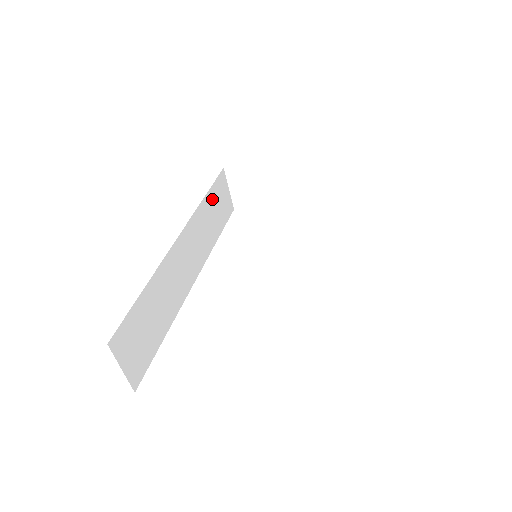
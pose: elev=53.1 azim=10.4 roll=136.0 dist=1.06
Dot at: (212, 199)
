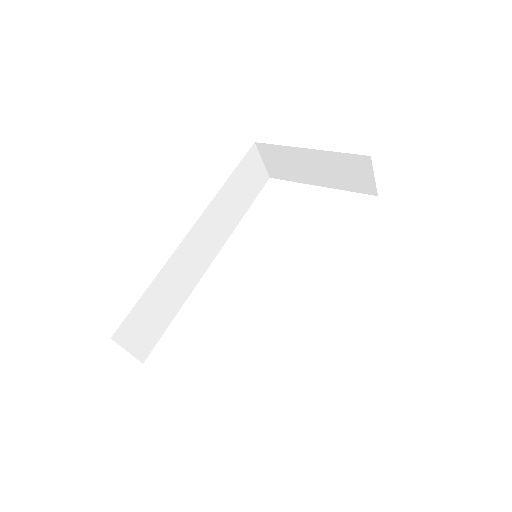
Dot at: (237, 180)
